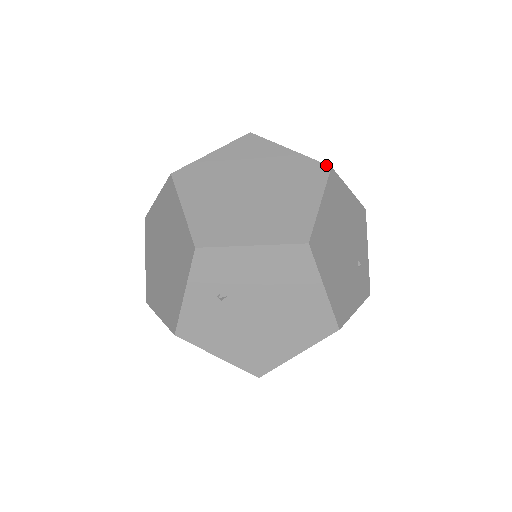
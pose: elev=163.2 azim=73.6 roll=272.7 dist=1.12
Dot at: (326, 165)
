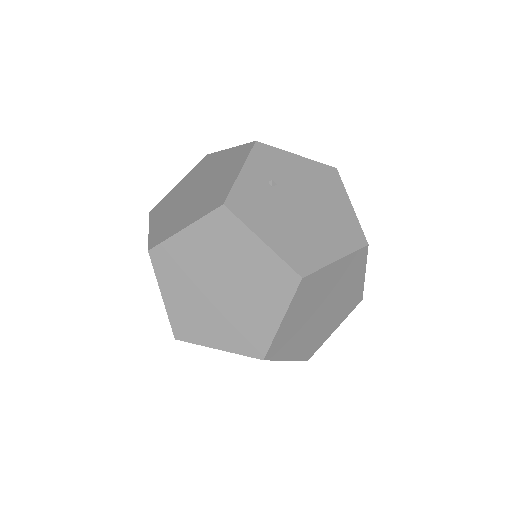
Dot at: occluded
